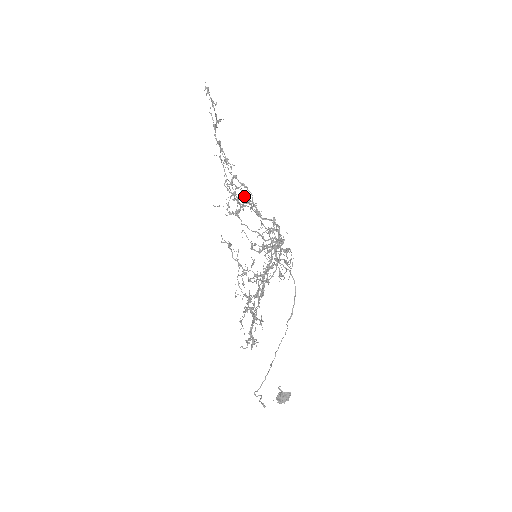
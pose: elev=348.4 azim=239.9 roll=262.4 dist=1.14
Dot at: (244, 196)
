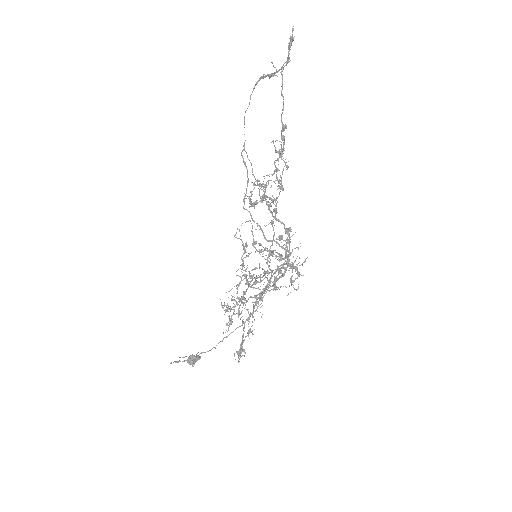
Dot at: (252, 172)
